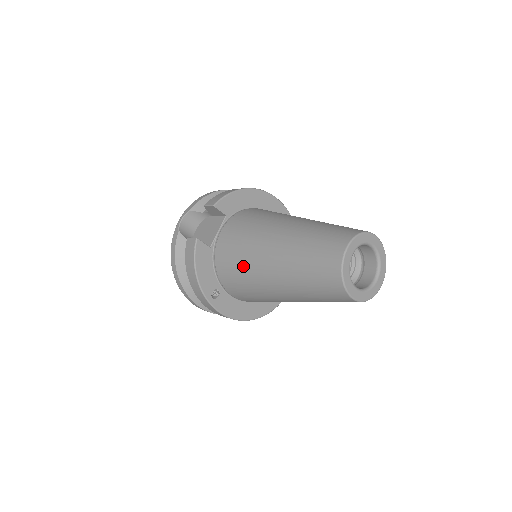
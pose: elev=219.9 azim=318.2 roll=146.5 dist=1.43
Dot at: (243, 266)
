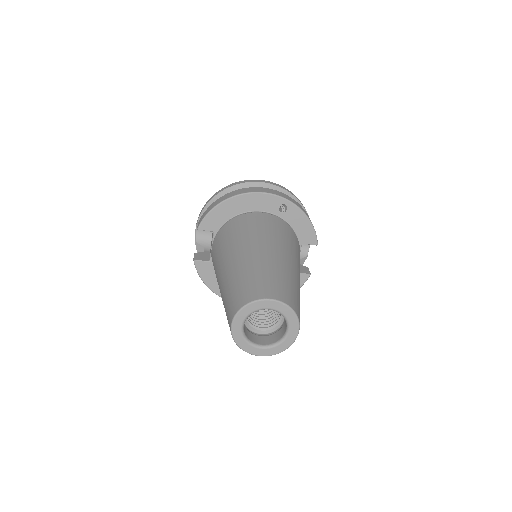
Dot at: occluded
